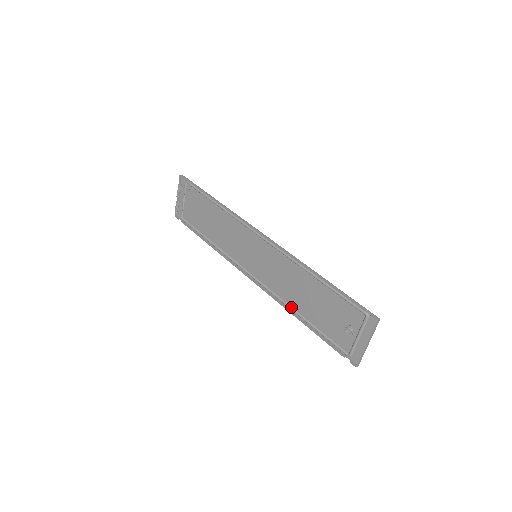
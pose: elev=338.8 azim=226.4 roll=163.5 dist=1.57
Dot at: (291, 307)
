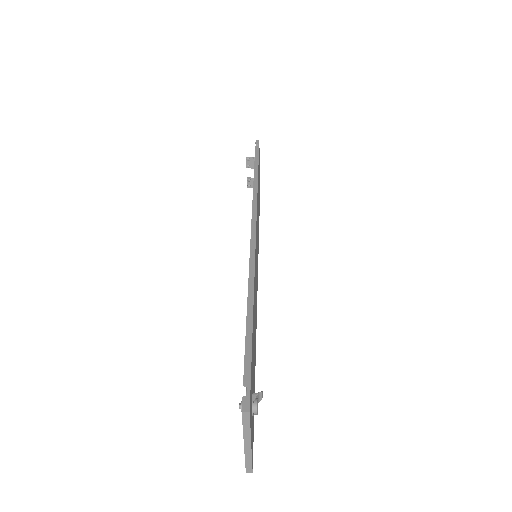
Dot at: occluded
